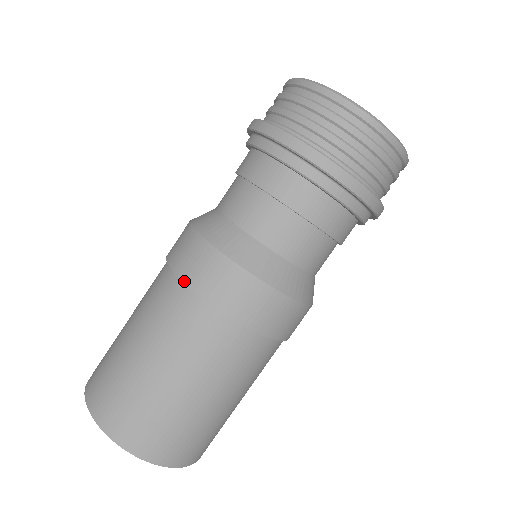
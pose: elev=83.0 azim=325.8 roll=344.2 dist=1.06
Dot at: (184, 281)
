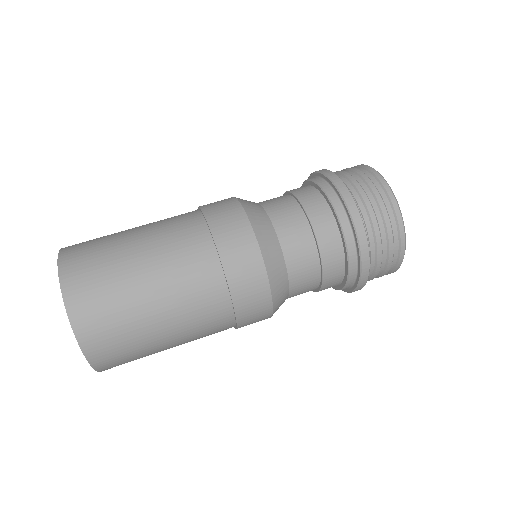
Dot at: (205, 215)
